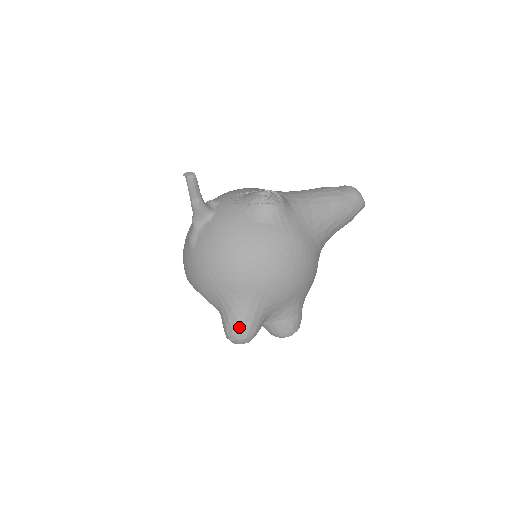
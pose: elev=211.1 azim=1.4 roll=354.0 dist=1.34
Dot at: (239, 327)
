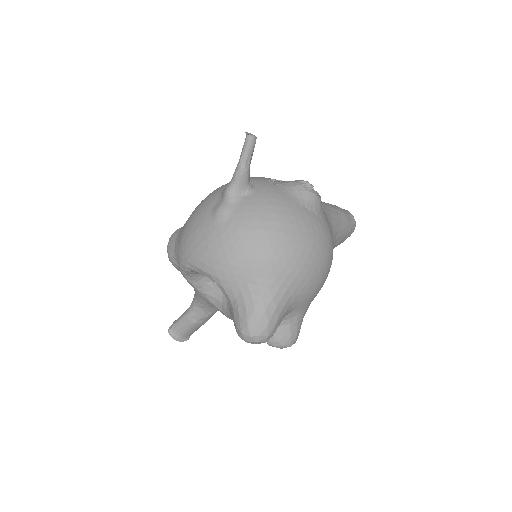
Dot at: (266, 320)
